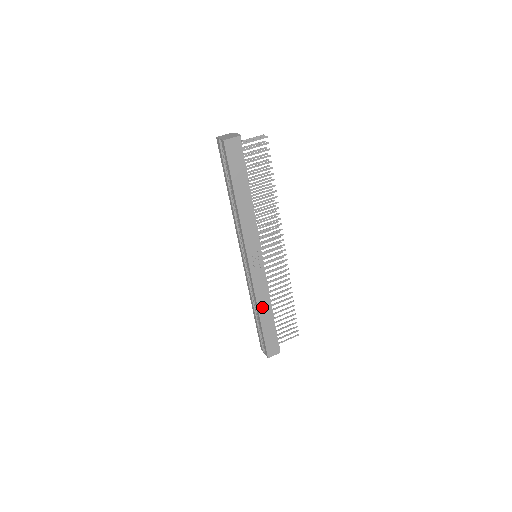
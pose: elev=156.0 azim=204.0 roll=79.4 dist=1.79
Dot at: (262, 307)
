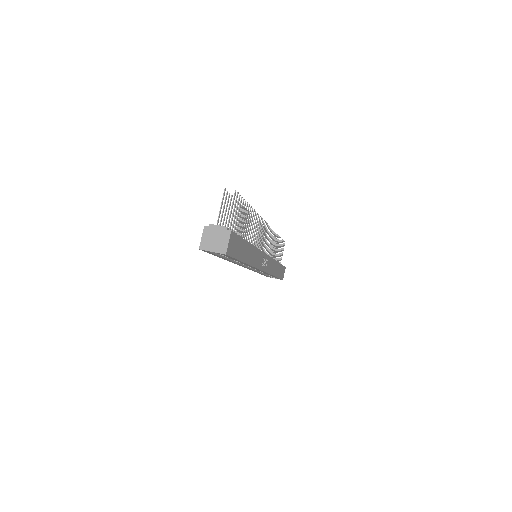
Dot at: (274, 271)
